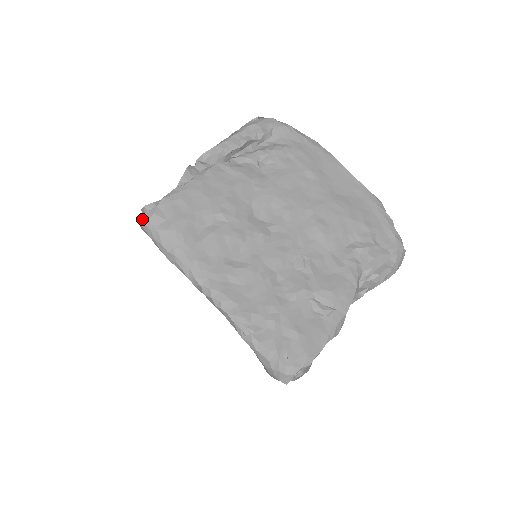
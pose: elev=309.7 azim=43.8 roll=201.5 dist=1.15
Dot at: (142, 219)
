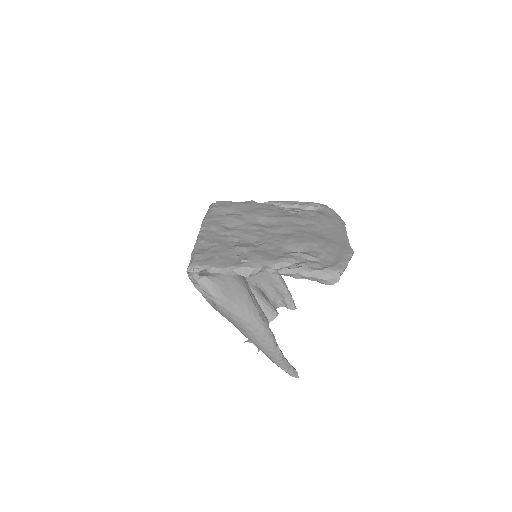
Dot at: occluded
